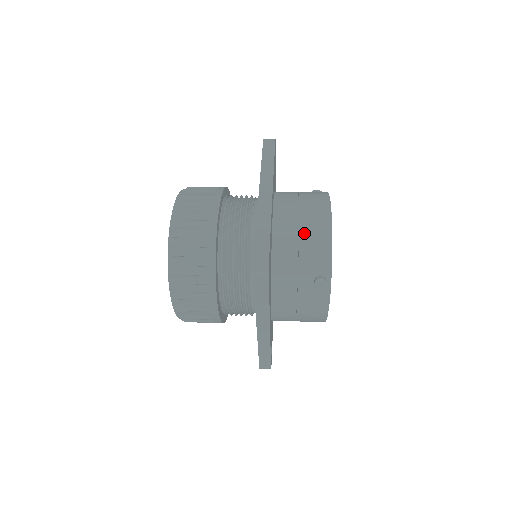
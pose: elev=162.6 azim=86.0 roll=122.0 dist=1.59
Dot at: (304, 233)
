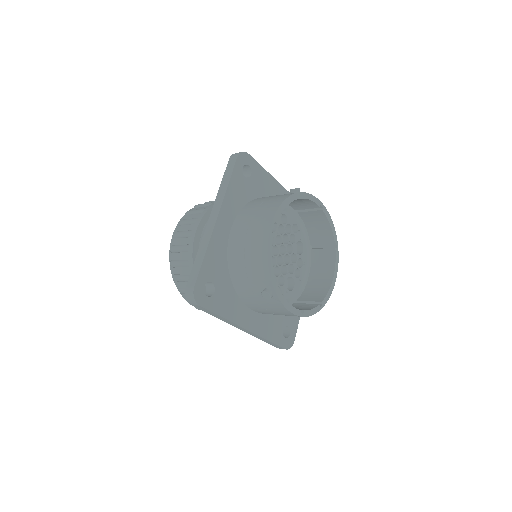
Dot at: (248, 251)
